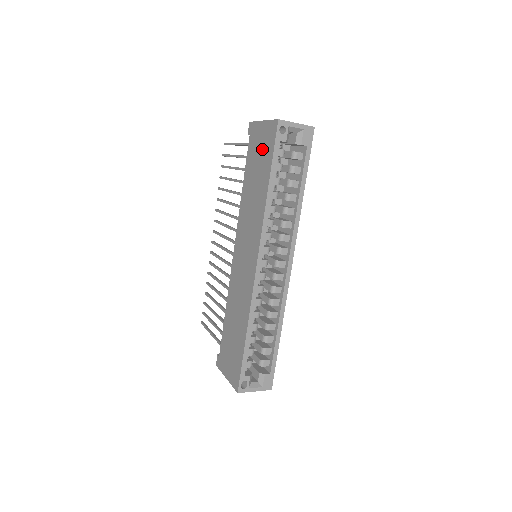
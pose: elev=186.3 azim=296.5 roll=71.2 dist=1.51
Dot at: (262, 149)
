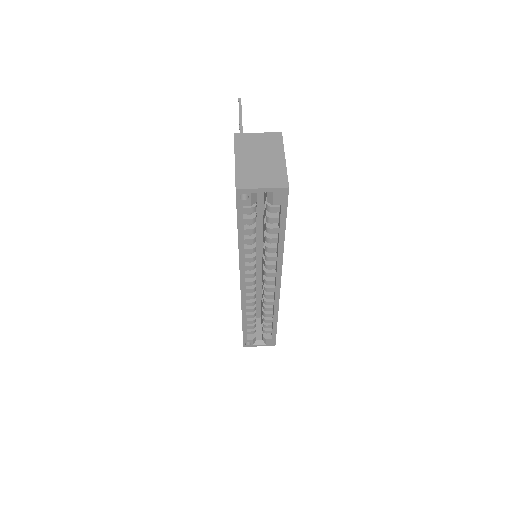
Dot at: occluded
